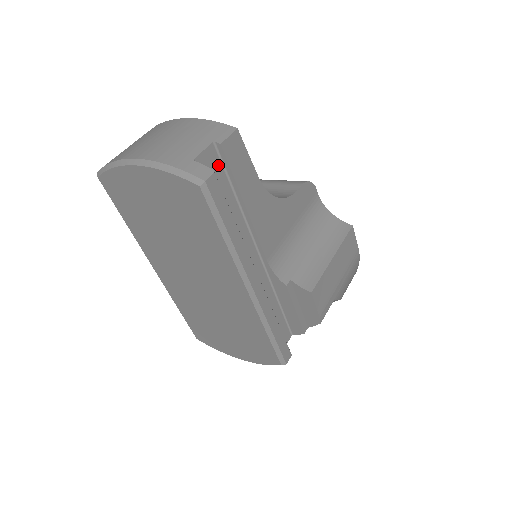
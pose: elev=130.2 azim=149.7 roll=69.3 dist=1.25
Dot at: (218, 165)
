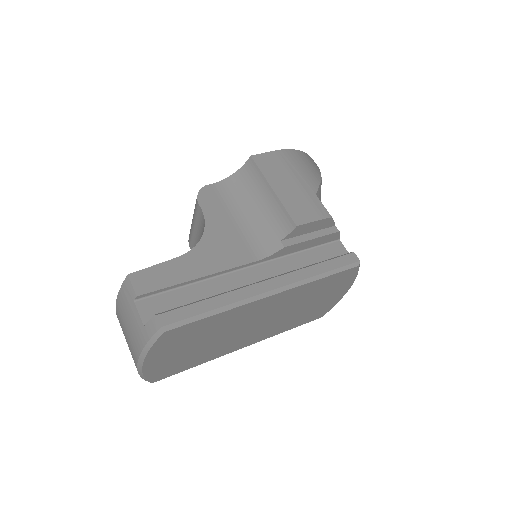
Dot at: (155, 300)
